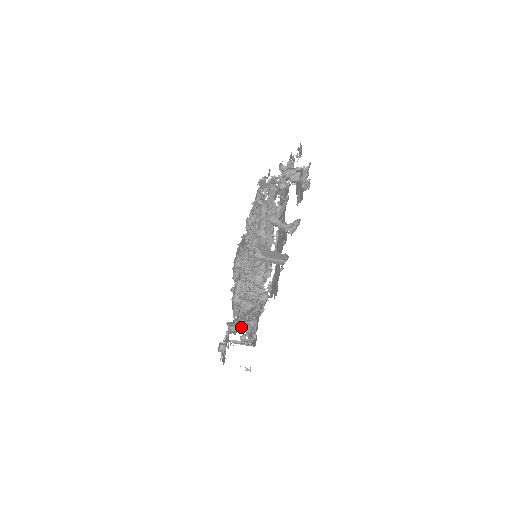
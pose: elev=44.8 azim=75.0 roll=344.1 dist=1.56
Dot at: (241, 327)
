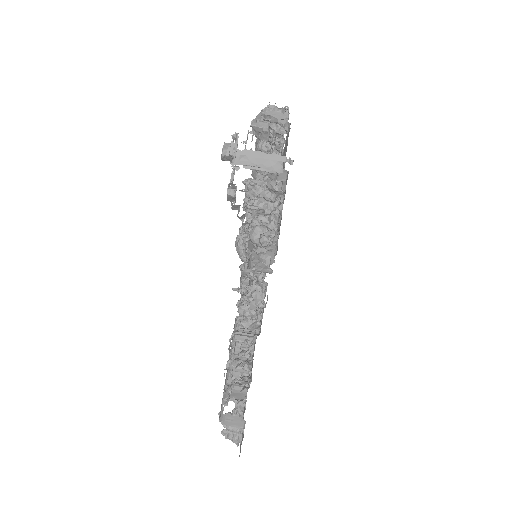
Dot at: occluded
